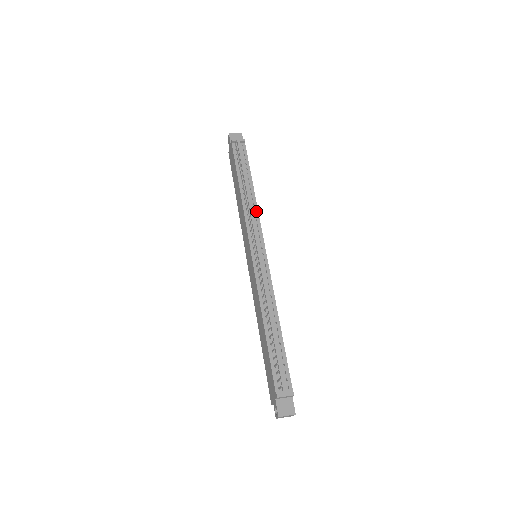
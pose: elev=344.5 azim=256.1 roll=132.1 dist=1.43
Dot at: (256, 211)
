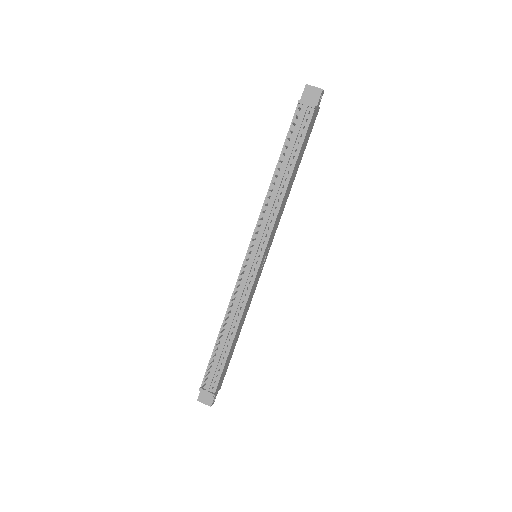
Dot at: (276, 211)
